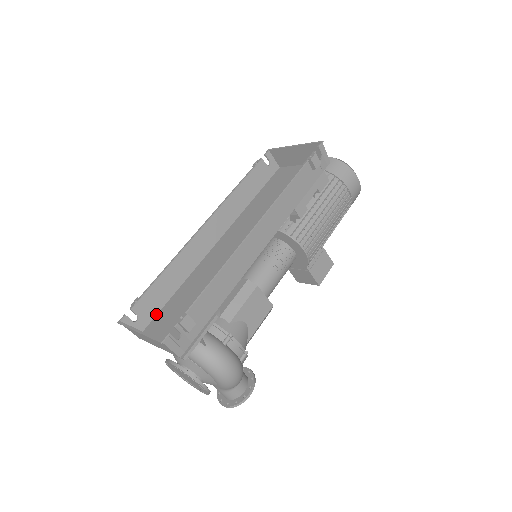
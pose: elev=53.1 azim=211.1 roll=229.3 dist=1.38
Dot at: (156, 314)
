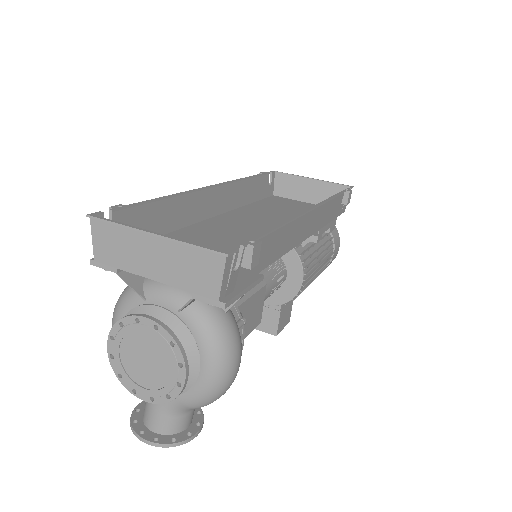
Dot at: occluded
